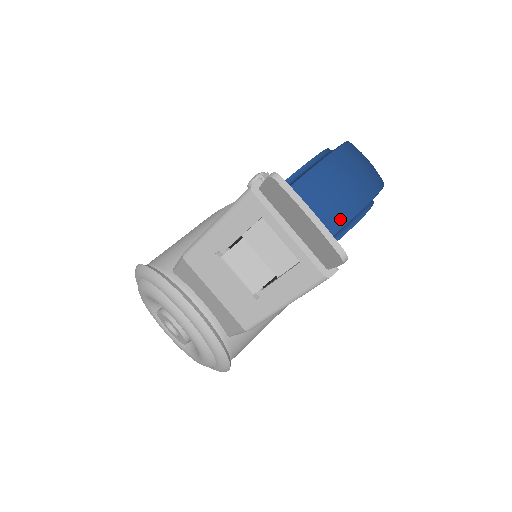
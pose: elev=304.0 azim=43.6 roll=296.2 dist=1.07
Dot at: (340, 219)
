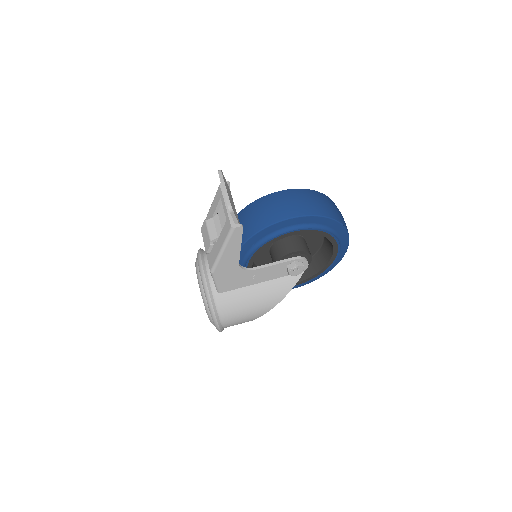
Dot at: (275, 218)
